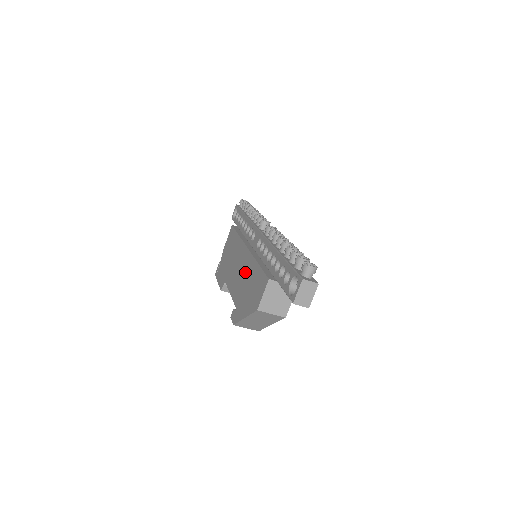
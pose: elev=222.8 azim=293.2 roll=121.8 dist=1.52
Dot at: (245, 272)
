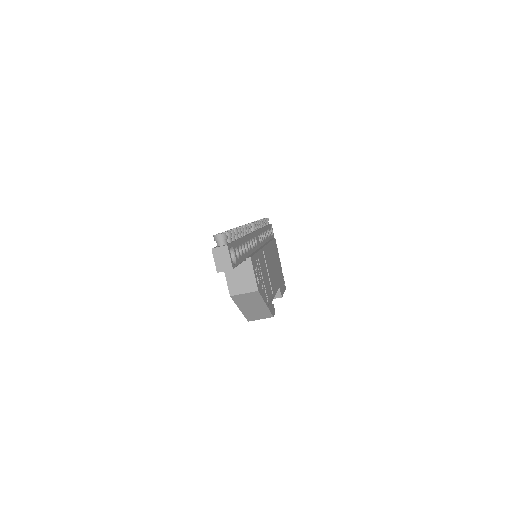
Dot at: occluded
